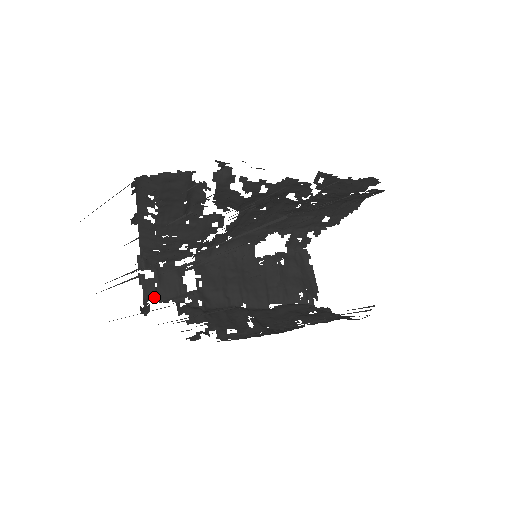
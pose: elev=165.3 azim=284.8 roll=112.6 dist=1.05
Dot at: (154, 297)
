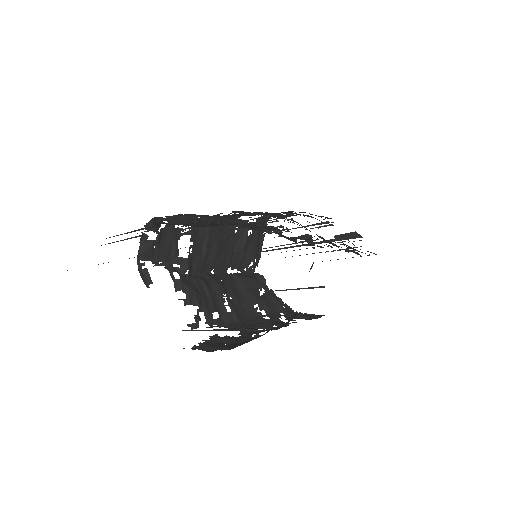
Dot at: (148, 257)
